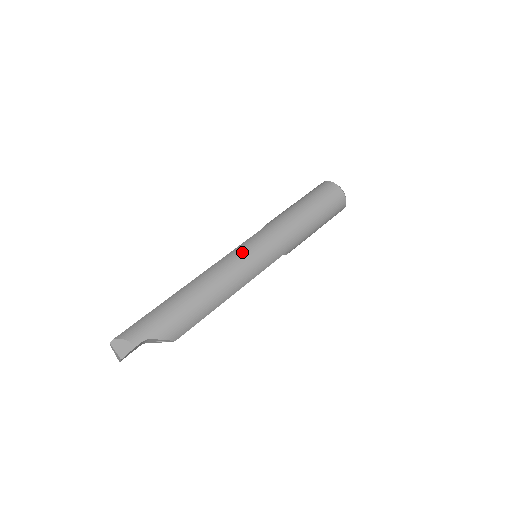
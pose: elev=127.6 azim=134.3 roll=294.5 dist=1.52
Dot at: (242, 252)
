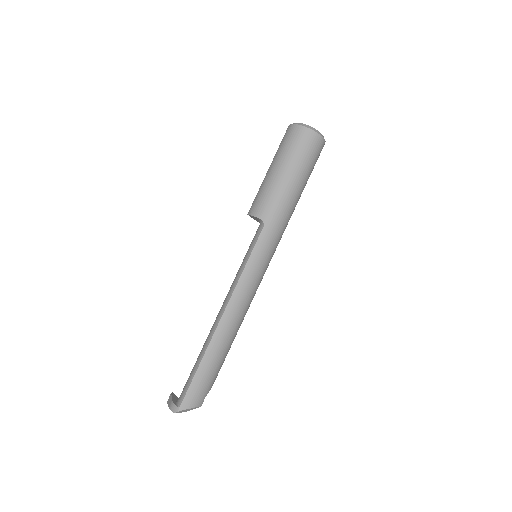
Dot at: (255, 273)
